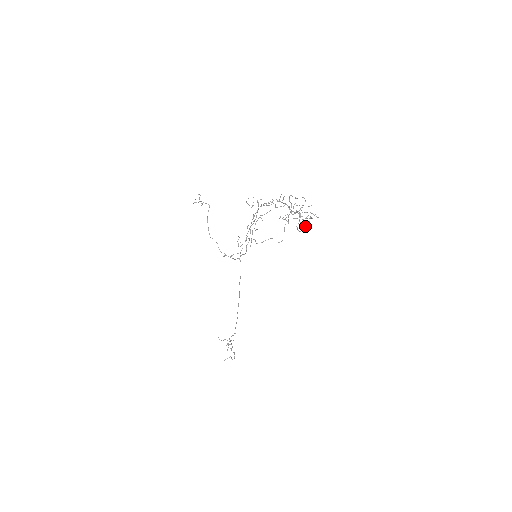
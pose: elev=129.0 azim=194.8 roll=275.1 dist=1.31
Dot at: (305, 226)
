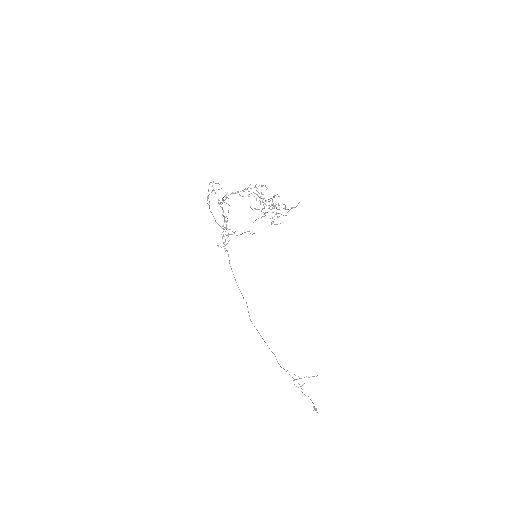
Dot at: occluded
